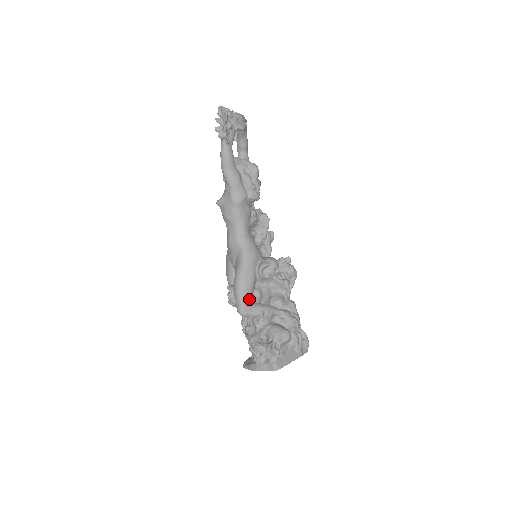
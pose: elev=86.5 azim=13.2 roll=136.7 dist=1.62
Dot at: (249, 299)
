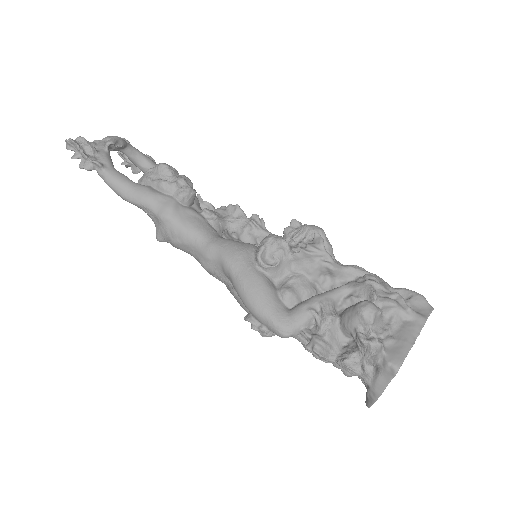
Dot at: (278, 308)
